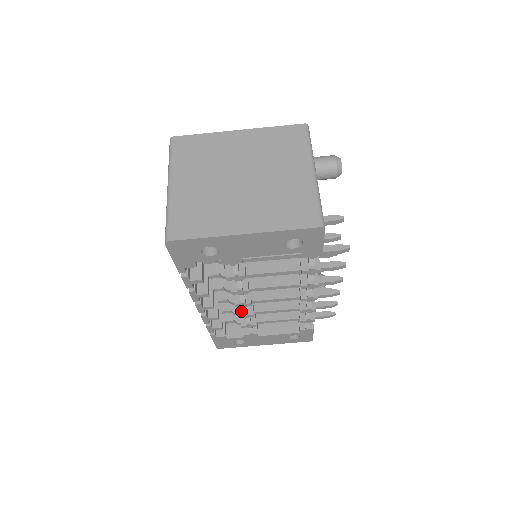
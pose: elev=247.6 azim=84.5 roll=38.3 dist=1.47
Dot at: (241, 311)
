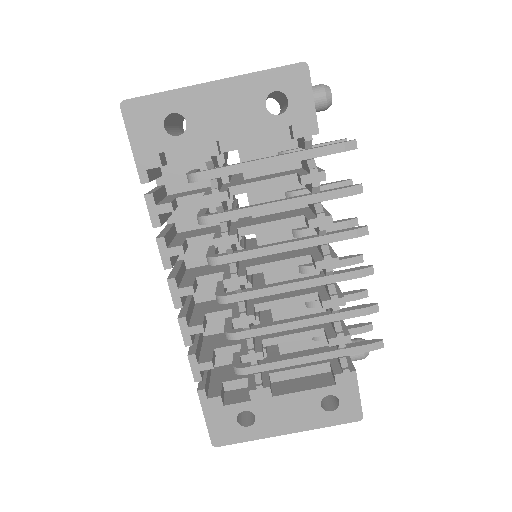
Dot at: (236, 315)
